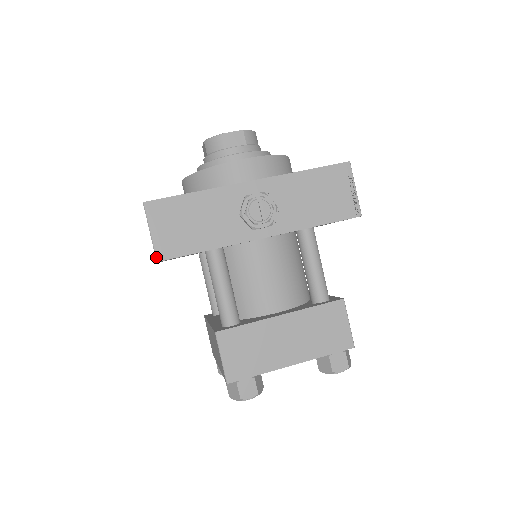
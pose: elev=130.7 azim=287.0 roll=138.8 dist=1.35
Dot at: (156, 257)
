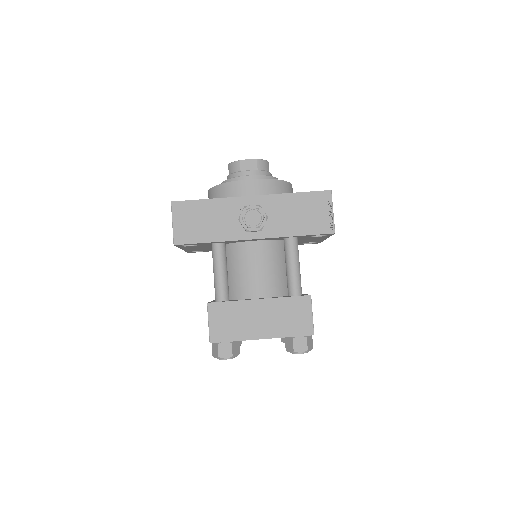
Dot at: (174, 241)
